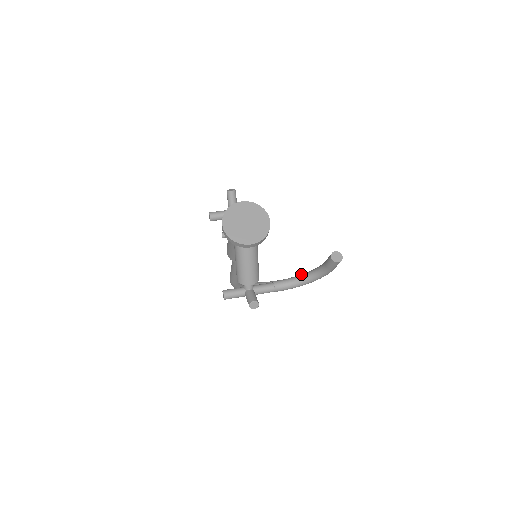
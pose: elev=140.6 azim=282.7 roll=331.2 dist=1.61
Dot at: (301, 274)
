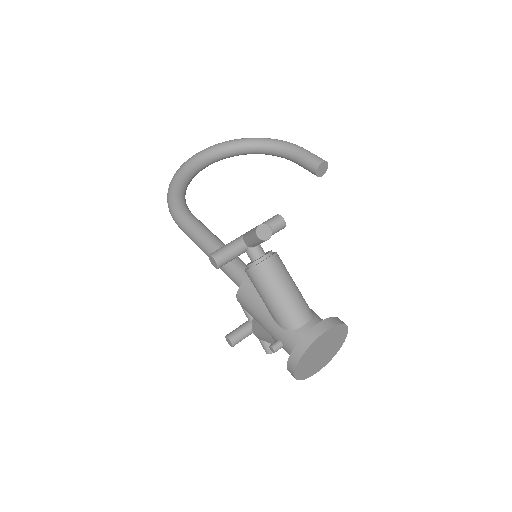
Dot at: (246, 142)
